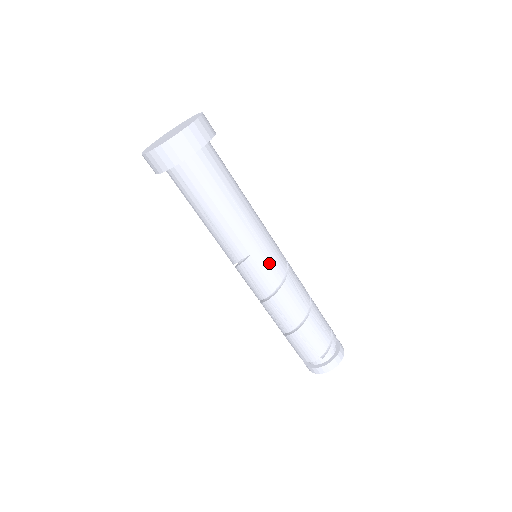
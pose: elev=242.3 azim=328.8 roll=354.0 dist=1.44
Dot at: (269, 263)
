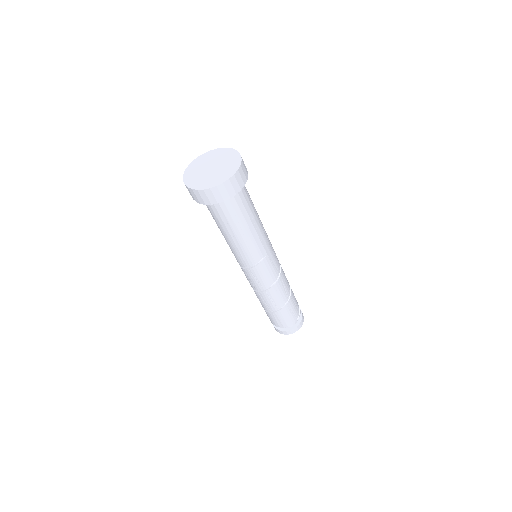
Dot at: (275, 257)
